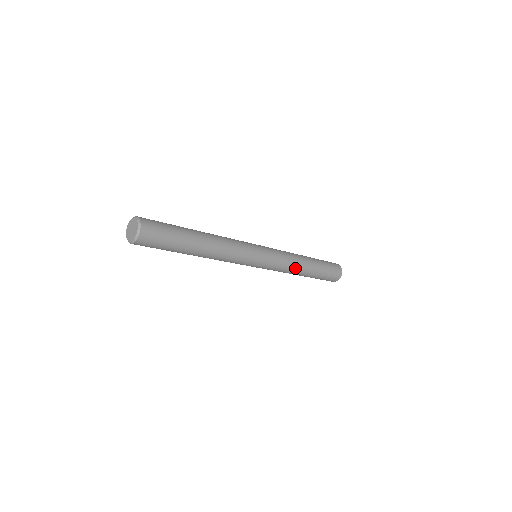
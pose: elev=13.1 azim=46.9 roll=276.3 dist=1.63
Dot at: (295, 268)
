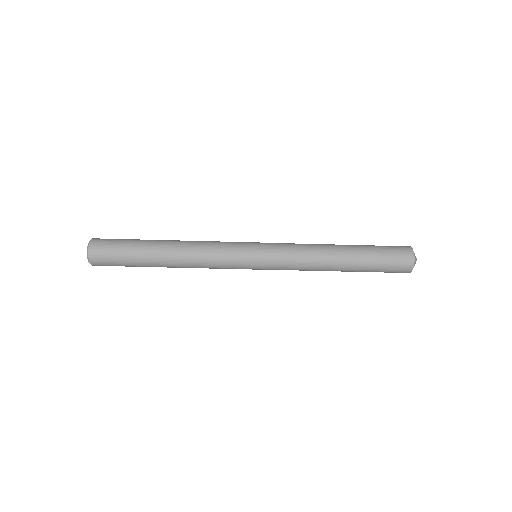
Dot at: (316, 267)
